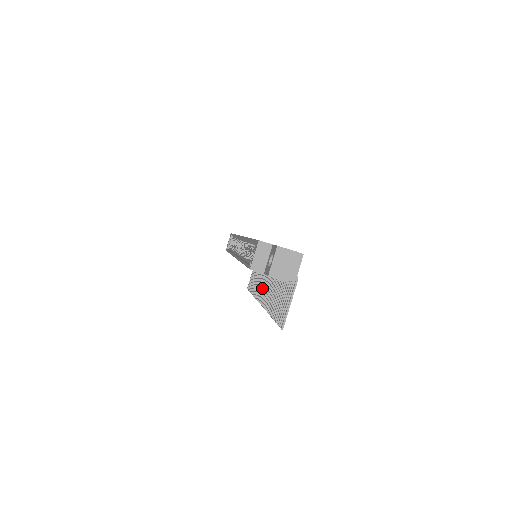
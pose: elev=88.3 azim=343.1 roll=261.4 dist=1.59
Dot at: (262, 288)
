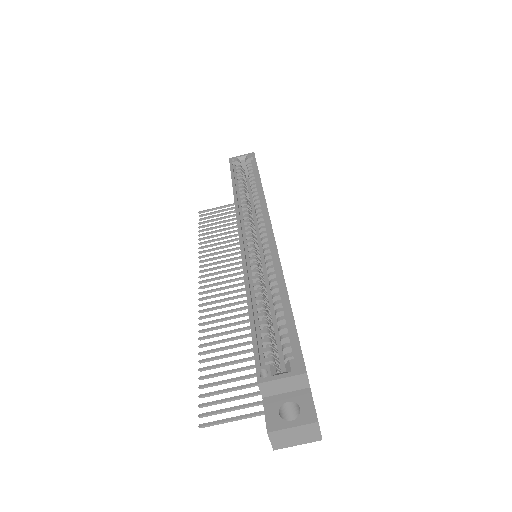
Dot at: (219, 272)
